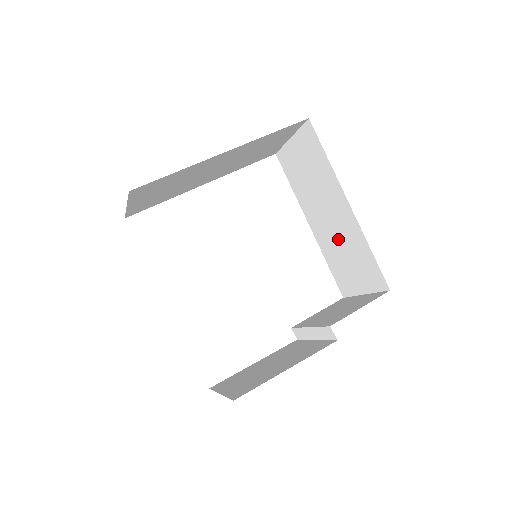
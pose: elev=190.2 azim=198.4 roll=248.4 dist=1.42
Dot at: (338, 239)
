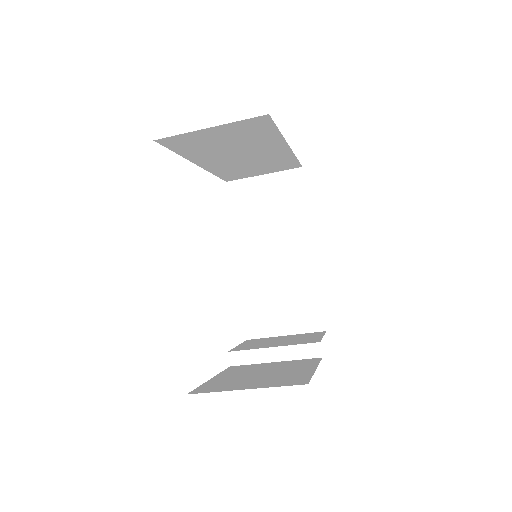
Dot at: (277, 278)
